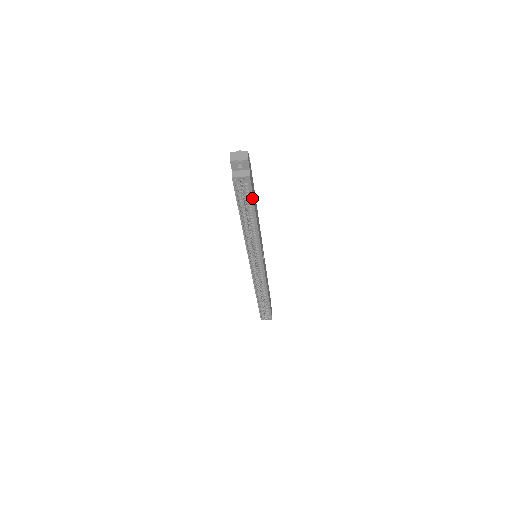
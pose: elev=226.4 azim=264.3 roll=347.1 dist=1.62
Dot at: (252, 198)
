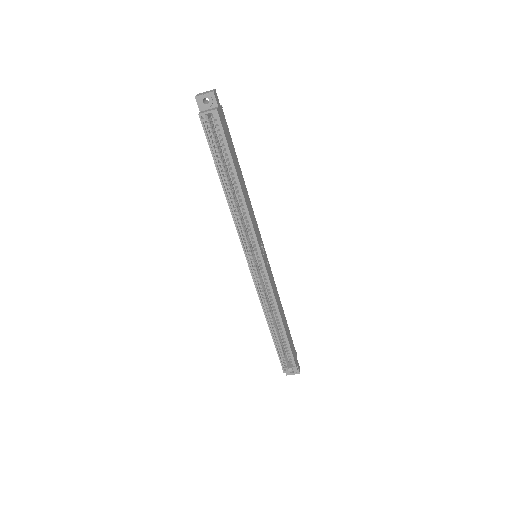
Dot at: (226, 144)
